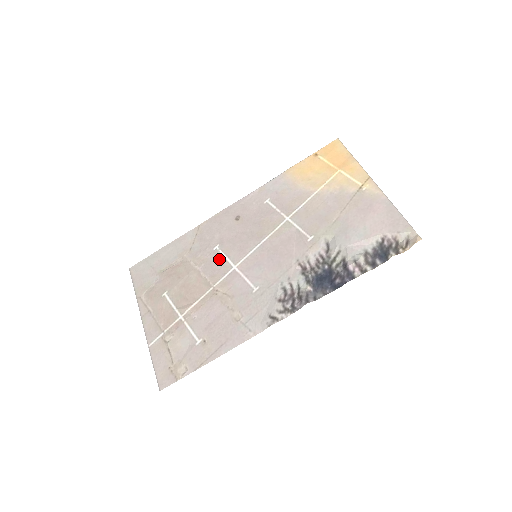
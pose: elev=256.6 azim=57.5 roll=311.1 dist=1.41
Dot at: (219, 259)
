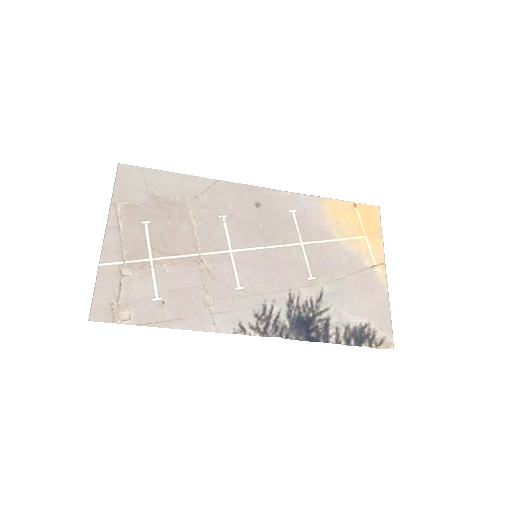
Dot at: (220, 231)
